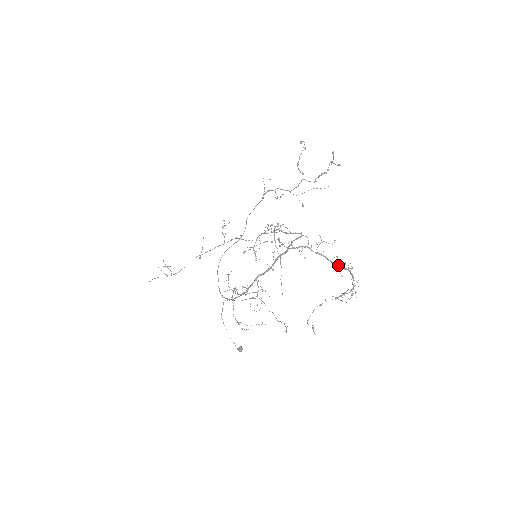
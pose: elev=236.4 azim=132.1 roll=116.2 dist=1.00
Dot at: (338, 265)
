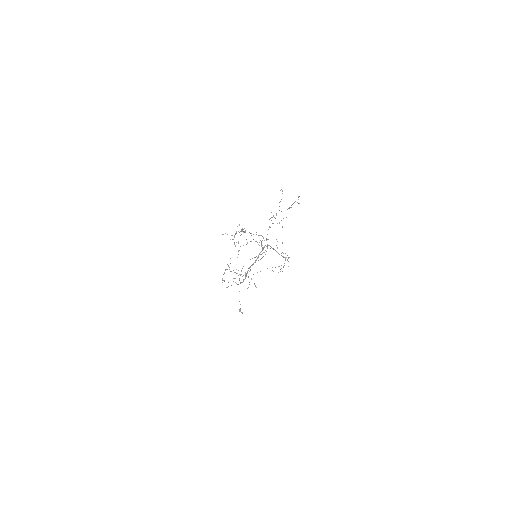
Dot at: occluded
